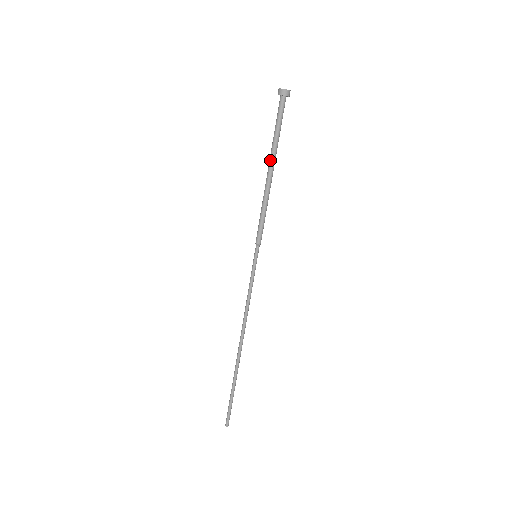
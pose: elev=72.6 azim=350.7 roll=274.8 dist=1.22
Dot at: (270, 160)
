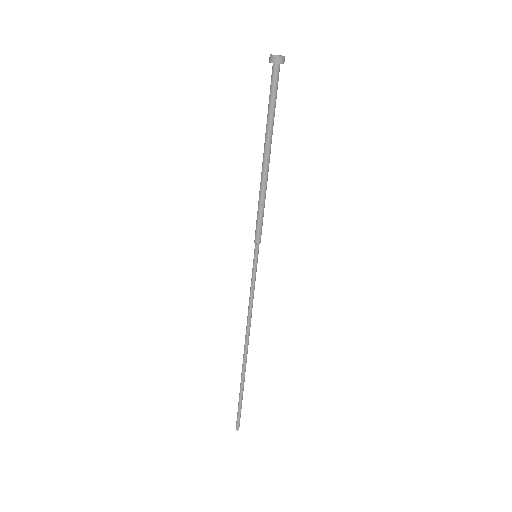
Dot at: (264, 145)
